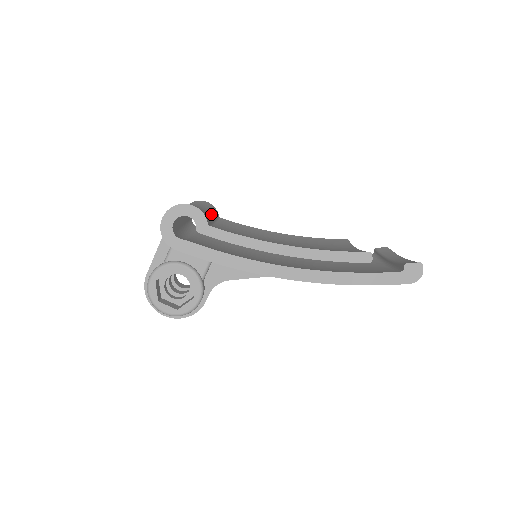
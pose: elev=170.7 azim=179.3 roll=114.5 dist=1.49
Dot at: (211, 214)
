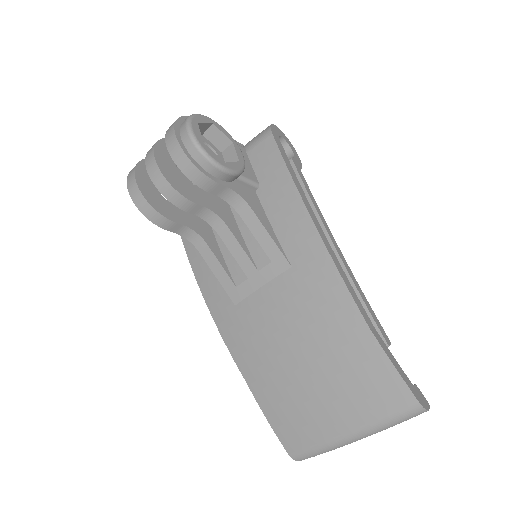
Dot at: occluded
